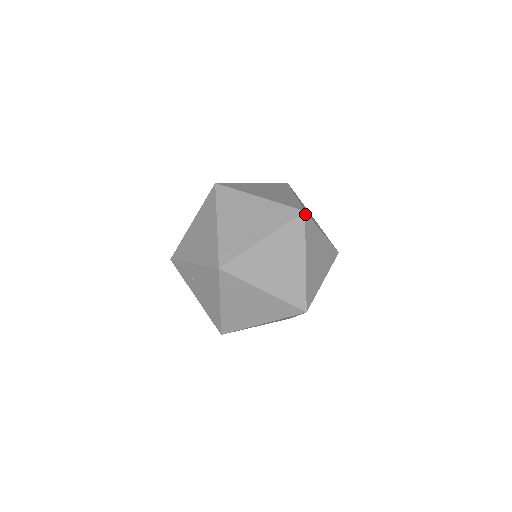
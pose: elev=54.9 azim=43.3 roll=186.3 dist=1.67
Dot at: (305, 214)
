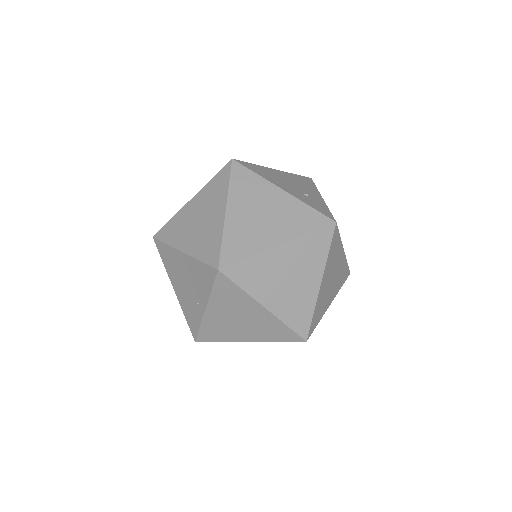
Dot at: (221, 271)
